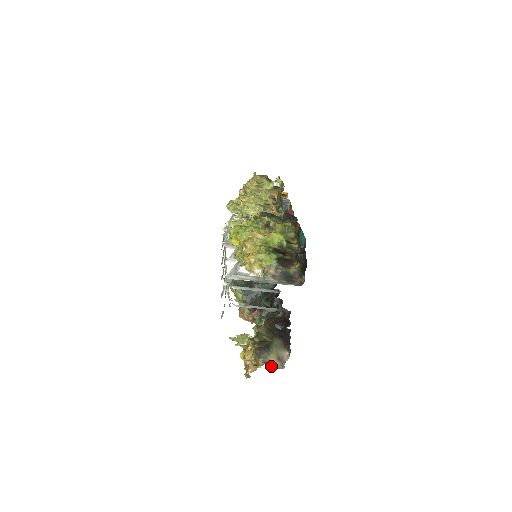
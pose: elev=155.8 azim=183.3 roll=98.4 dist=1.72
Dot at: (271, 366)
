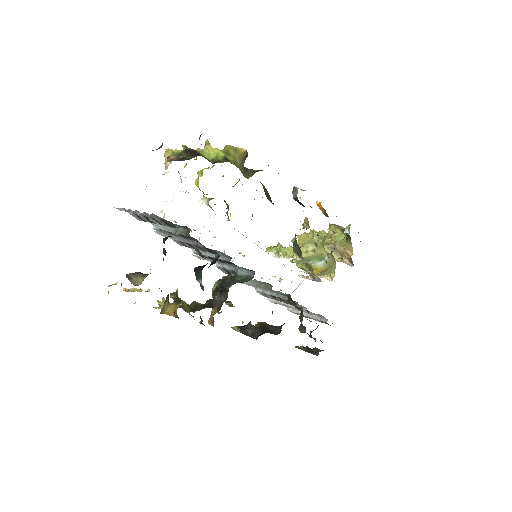
Dot at: (129, 279)
